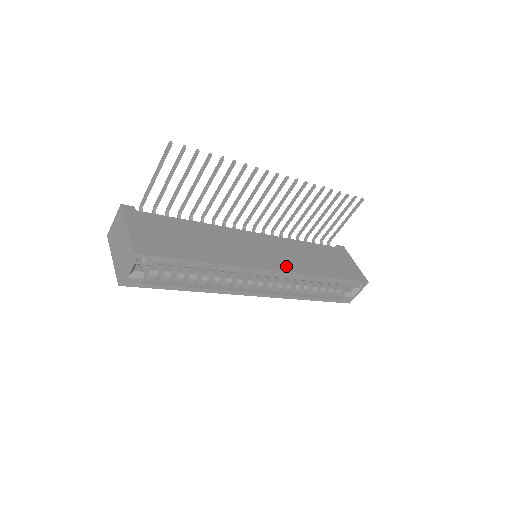
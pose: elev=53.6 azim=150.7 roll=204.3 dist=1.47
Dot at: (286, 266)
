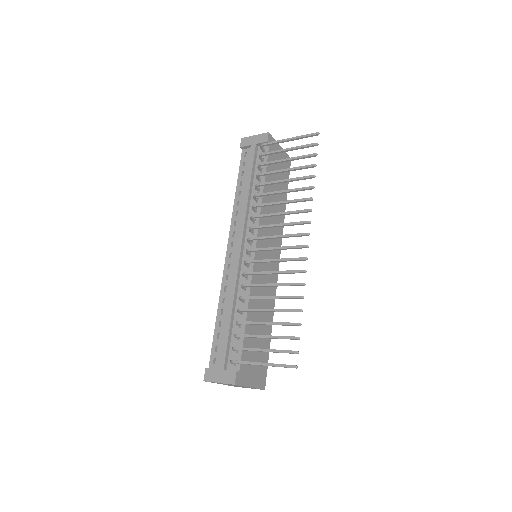
Dot at: occluded
